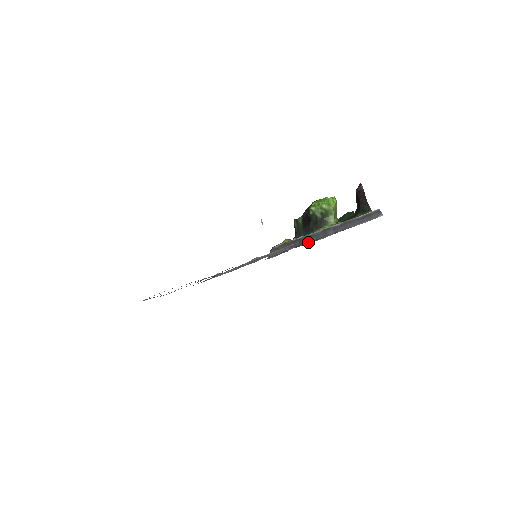
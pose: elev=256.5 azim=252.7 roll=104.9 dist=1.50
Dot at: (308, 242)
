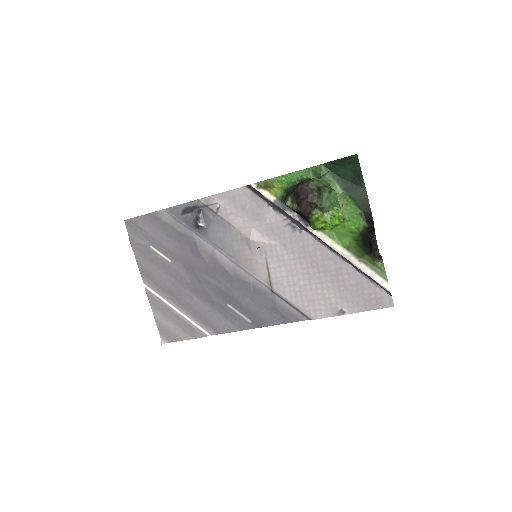
Dot at: (306, 230)
